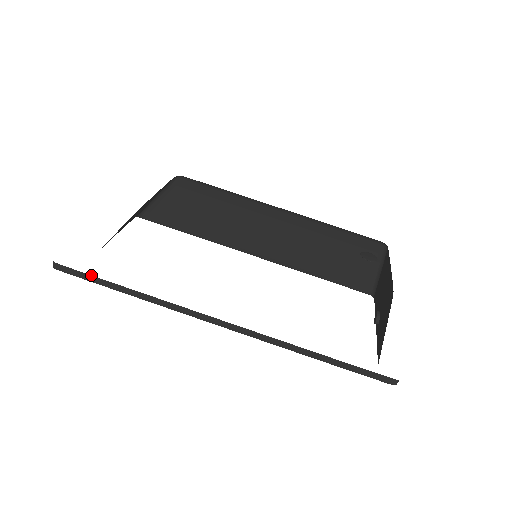
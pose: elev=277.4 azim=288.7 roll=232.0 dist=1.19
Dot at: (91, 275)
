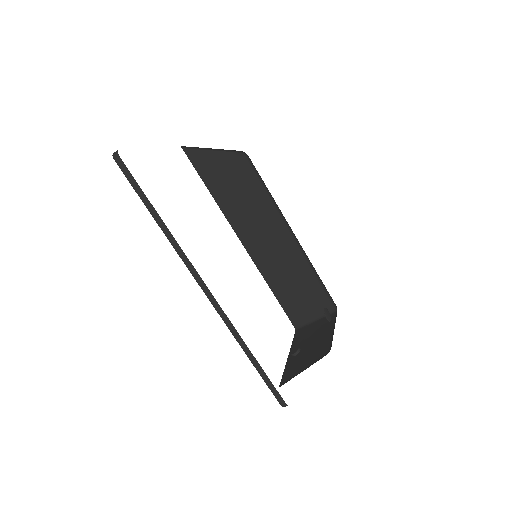
Dot at: occluded
